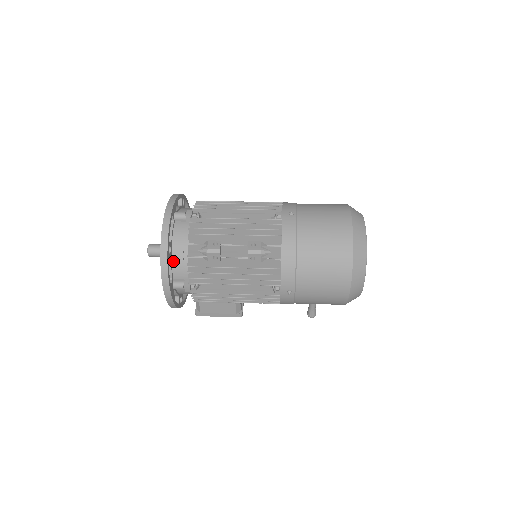
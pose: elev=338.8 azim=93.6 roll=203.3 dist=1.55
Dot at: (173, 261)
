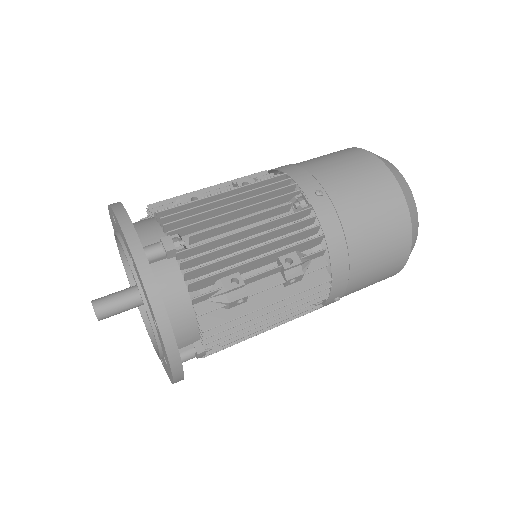
Dot at: occluded
